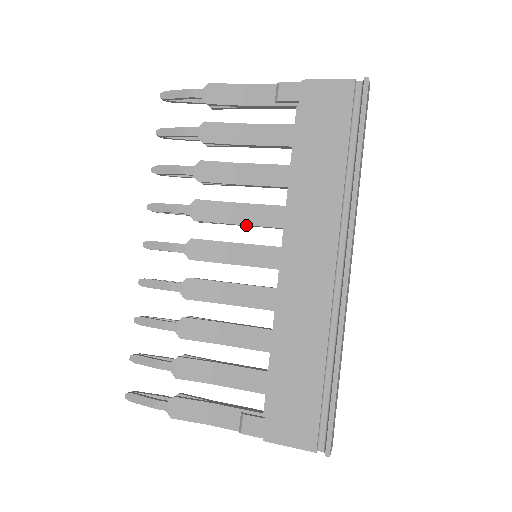
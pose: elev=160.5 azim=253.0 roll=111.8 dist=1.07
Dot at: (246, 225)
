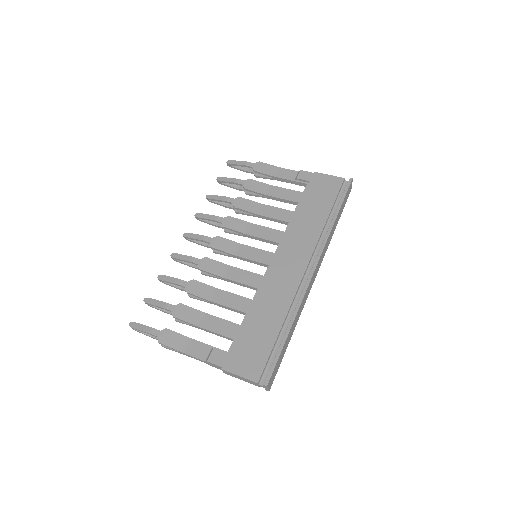
Dot at: (256, 237)
